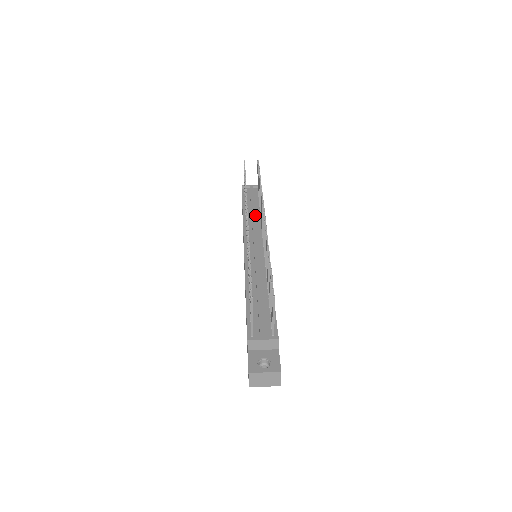
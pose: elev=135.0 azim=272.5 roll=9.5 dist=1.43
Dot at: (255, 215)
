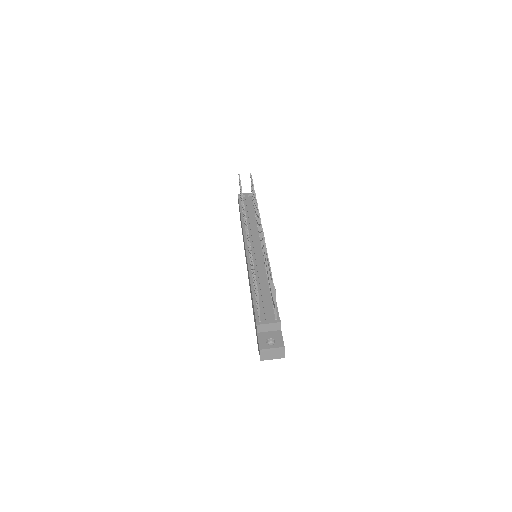
Dot at: (252, 221)
